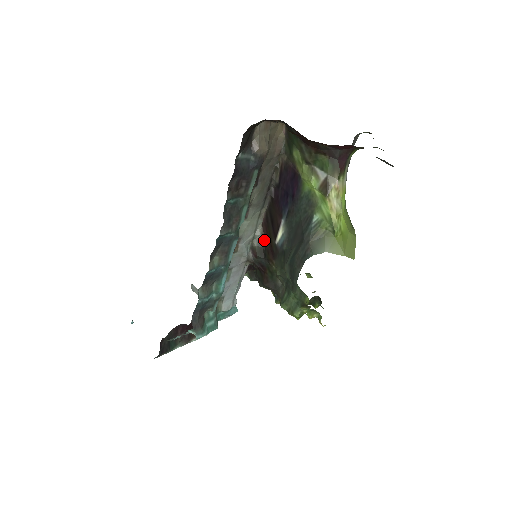
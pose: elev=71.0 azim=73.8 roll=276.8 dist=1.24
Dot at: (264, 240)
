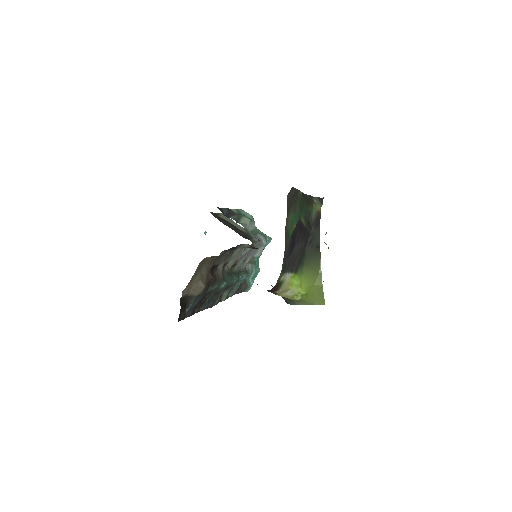
Dot at: occluded
